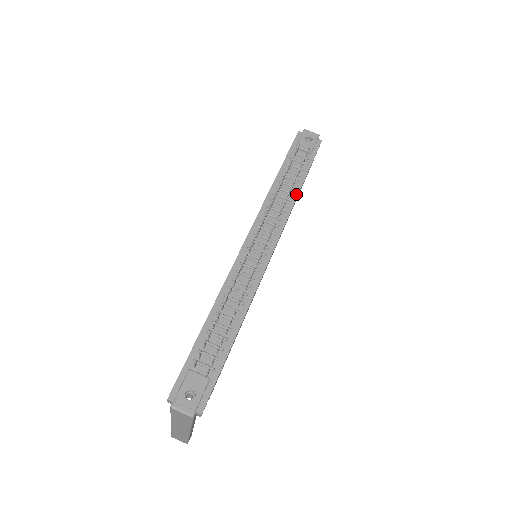
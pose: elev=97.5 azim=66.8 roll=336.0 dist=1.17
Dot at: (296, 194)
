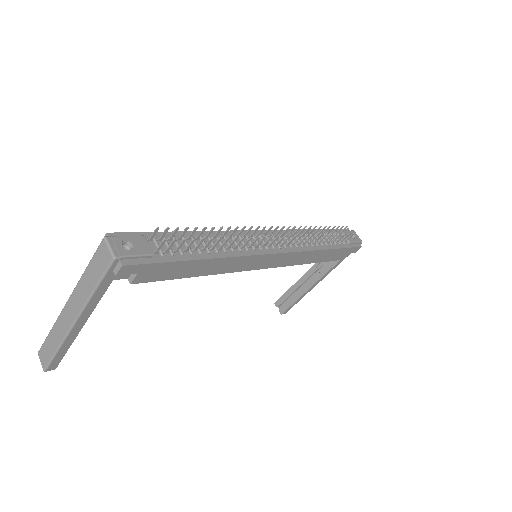
Dot at: (320, 248)
